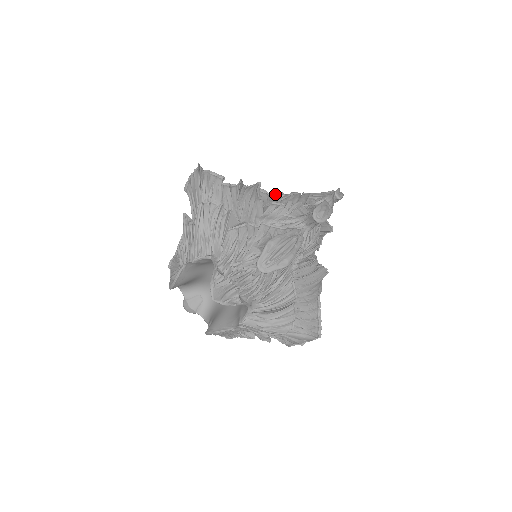
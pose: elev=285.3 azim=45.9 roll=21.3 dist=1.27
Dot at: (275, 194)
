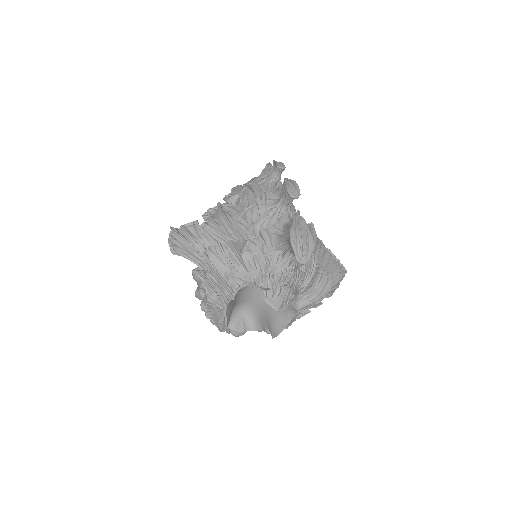
Dot at: (225, 201)
